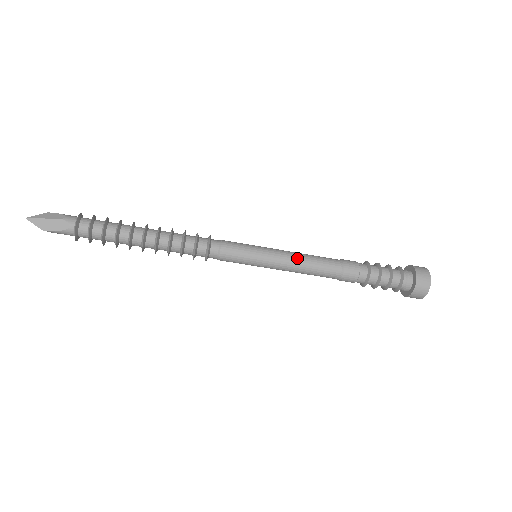
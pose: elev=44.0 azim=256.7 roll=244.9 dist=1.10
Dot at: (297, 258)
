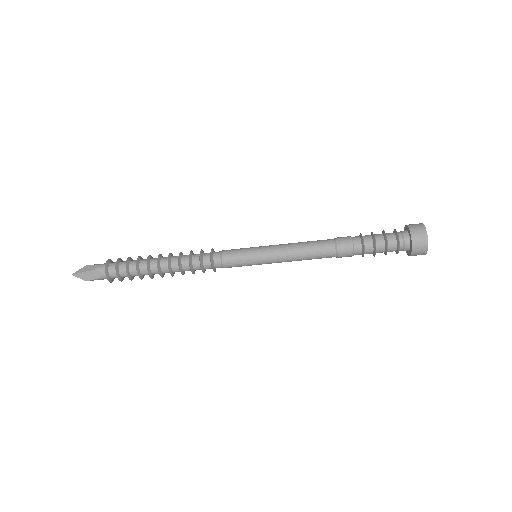
Dot at: (291, 250)
